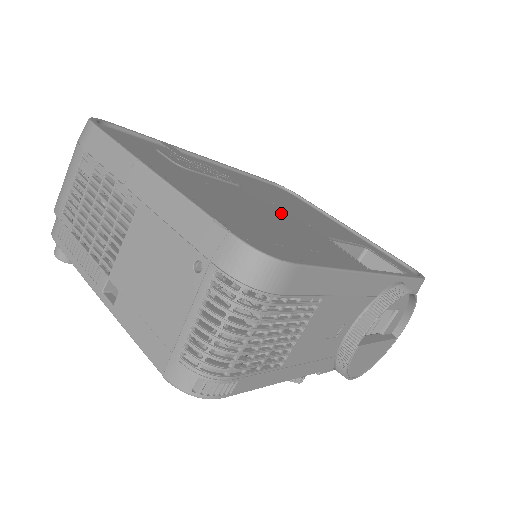
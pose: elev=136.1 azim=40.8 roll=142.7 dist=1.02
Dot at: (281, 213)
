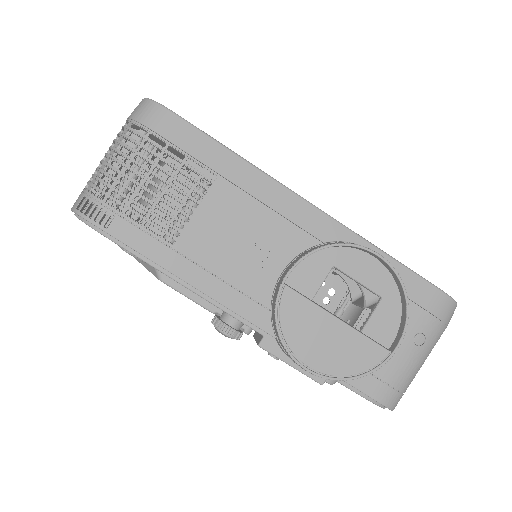
Dot at: occluded
